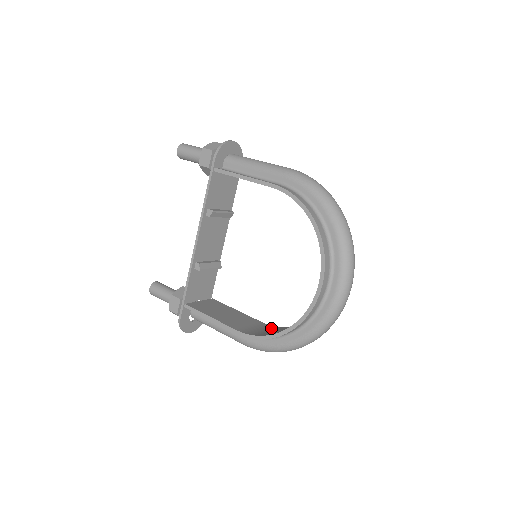
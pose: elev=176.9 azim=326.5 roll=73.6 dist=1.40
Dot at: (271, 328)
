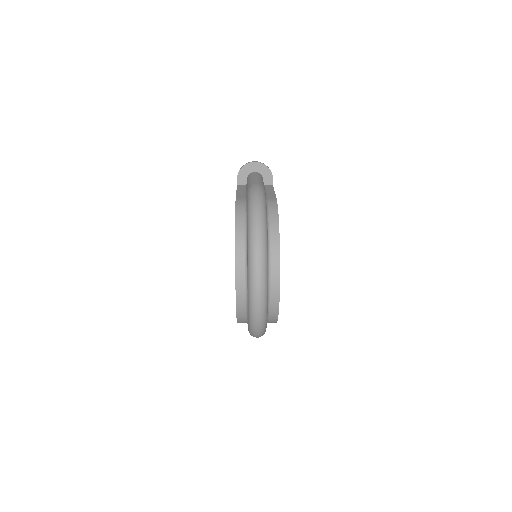
Dot at: occluded
